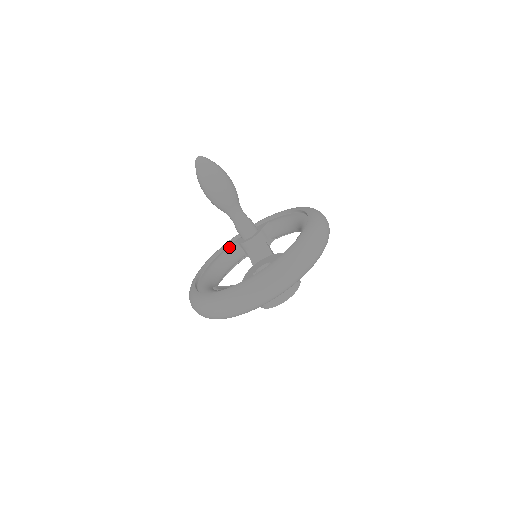
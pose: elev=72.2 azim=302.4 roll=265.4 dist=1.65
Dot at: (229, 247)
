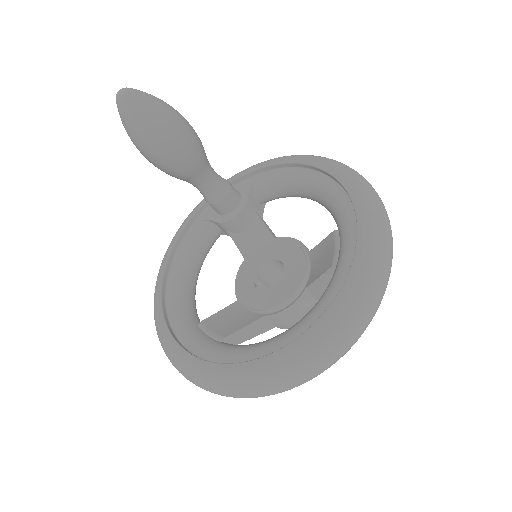
Dot at: (196, 227)
